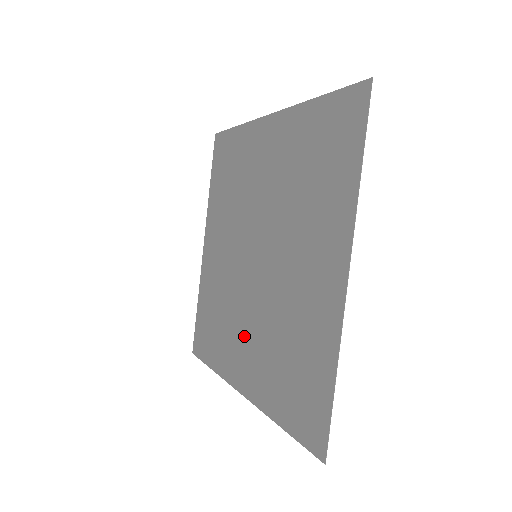
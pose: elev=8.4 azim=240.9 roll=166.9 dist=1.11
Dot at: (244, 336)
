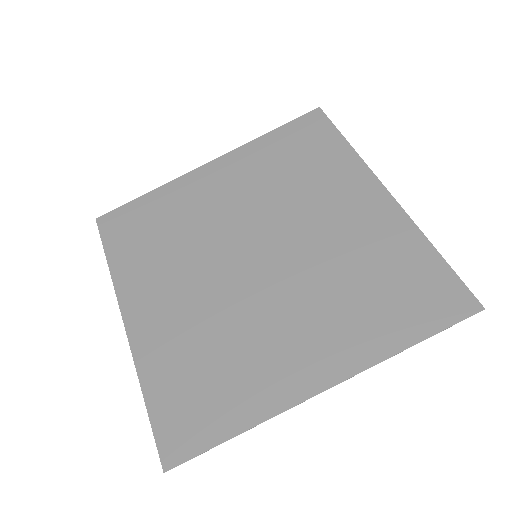
Dot at: (176, 290)
